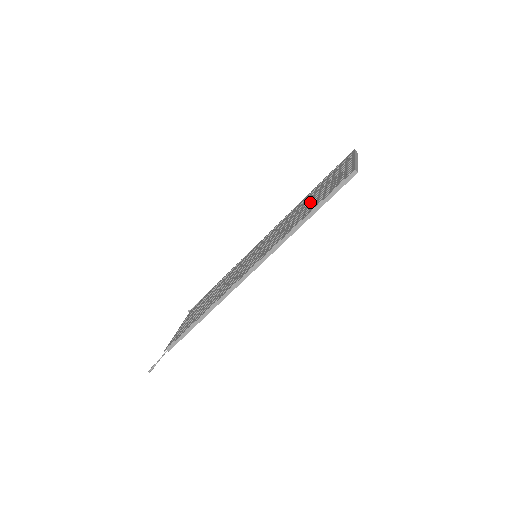
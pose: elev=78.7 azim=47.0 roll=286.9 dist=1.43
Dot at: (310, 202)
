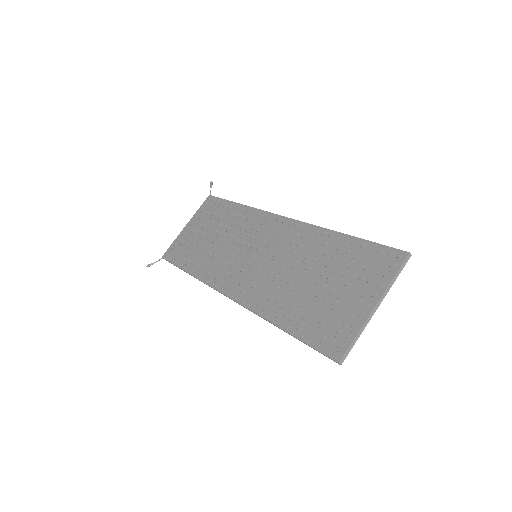
Dot at: (310, 292)
